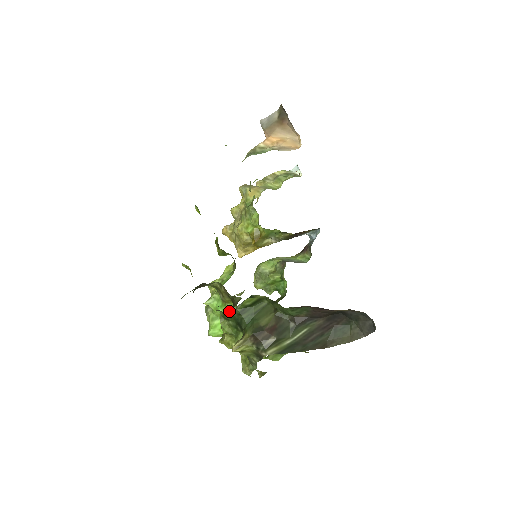
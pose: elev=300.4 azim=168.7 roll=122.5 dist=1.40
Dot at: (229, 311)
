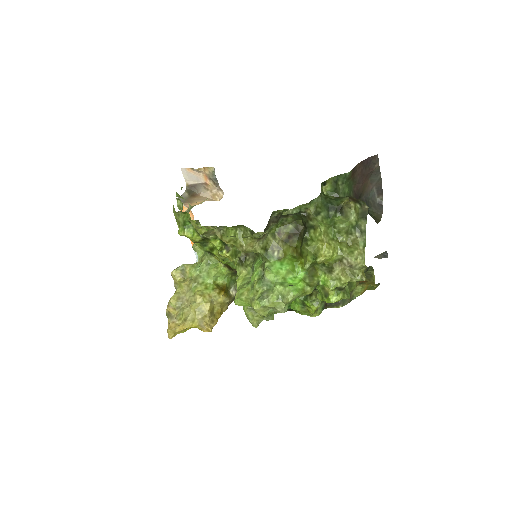
Dot at: (319, 195)
